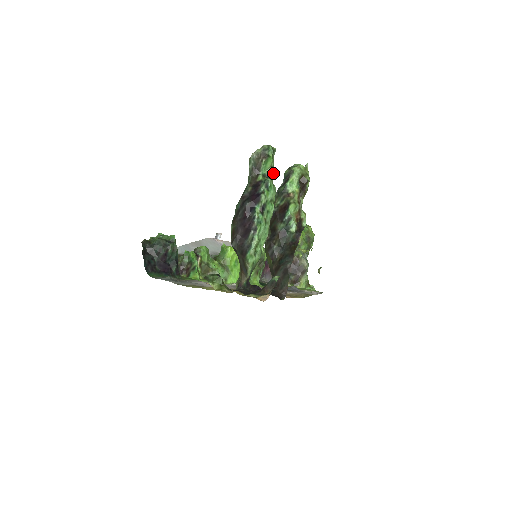
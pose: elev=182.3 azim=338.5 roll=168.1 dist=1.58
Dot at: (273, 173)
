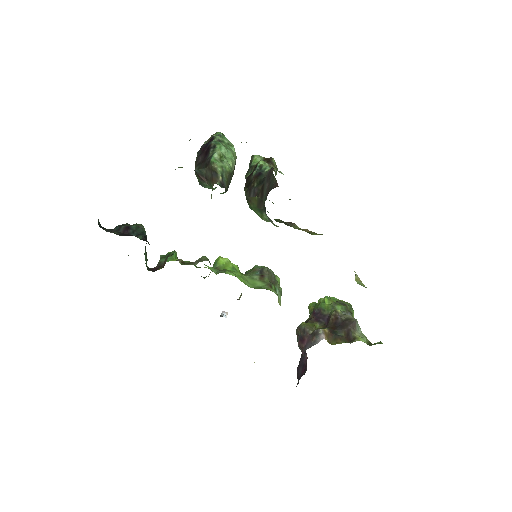
Dot at: occluded
